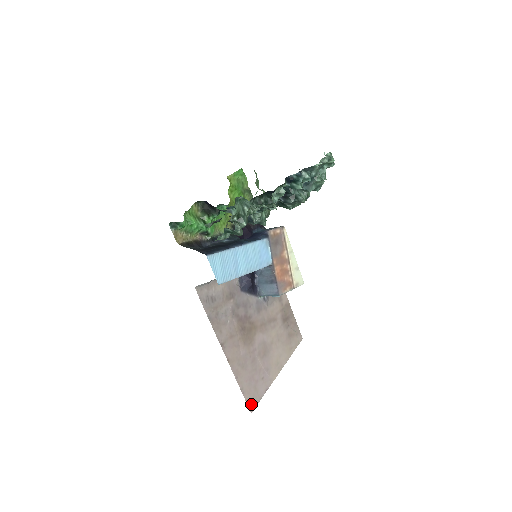
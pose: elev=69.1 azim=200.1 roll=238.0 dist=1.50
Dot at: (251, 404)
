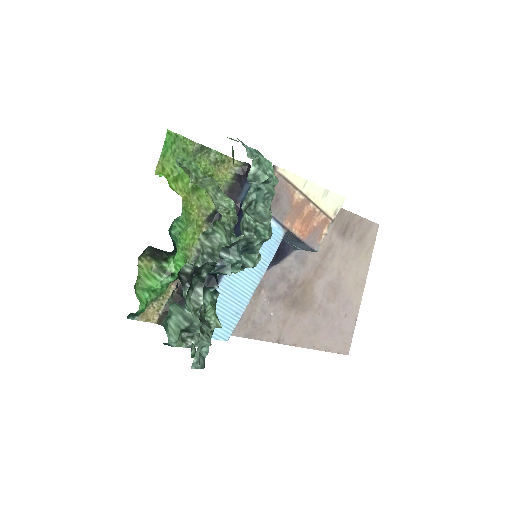
Dot at: (344, 349)
